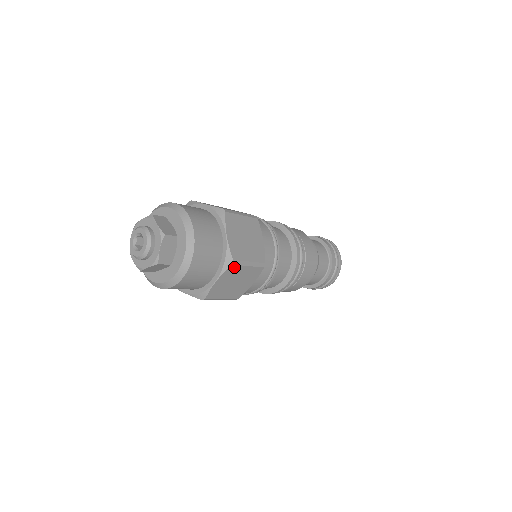
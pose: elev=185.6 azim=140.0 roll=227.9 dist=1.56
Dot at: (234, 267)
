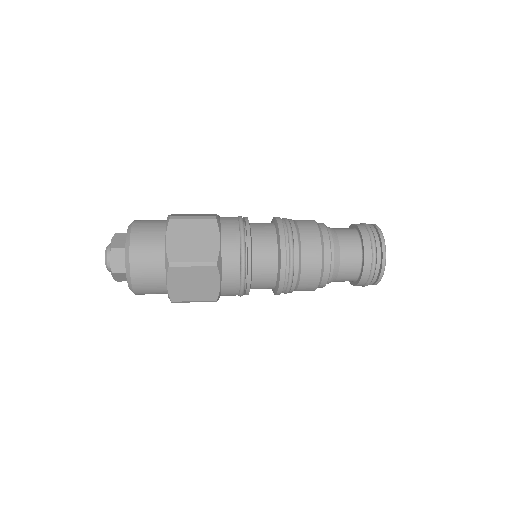
Dot at: (175, 269)
